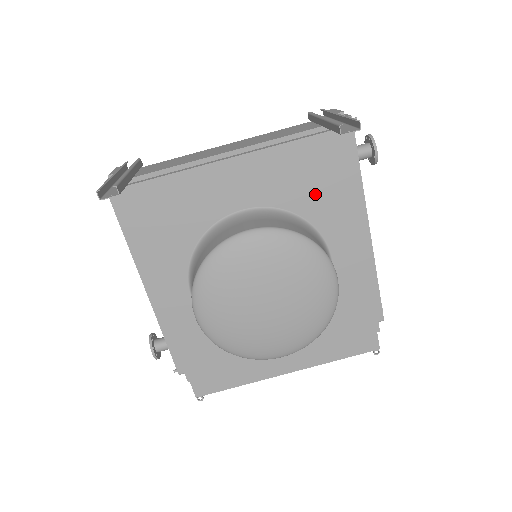
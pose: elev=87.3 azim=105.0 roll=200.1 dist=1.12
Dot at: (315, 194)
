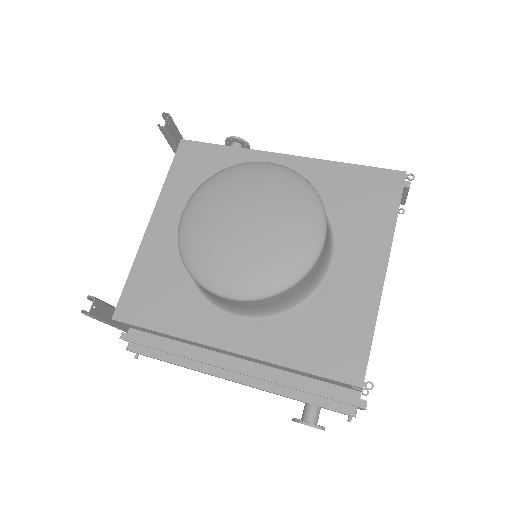
Dot at: occluded
